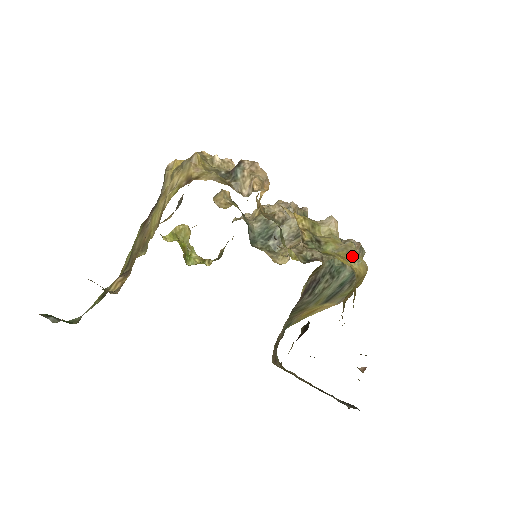
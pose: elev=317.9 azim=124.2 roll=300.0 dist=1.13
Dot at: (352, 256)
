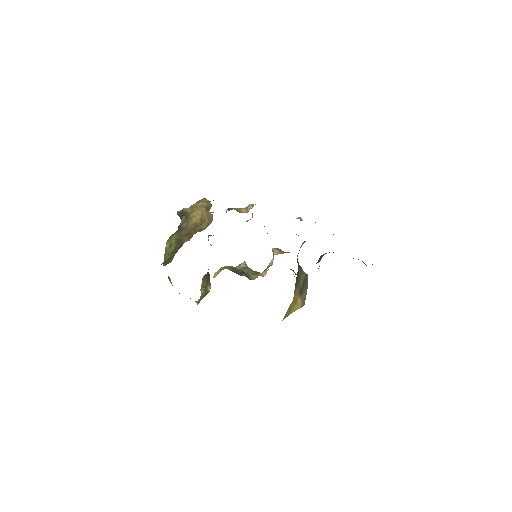
Dot at: occluded
